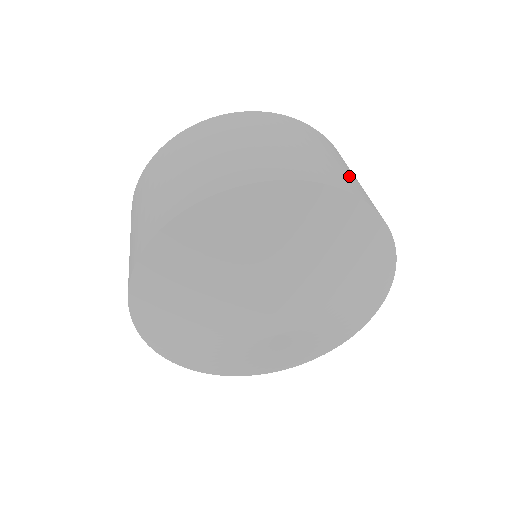
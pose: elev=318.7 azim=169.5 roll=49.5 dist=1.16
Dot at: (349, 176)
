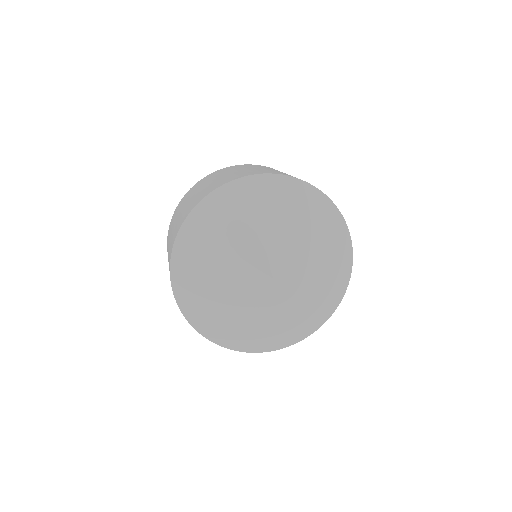
Dot at: occluded
